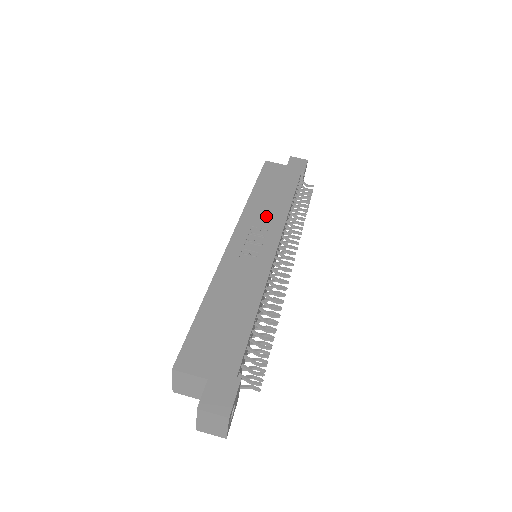
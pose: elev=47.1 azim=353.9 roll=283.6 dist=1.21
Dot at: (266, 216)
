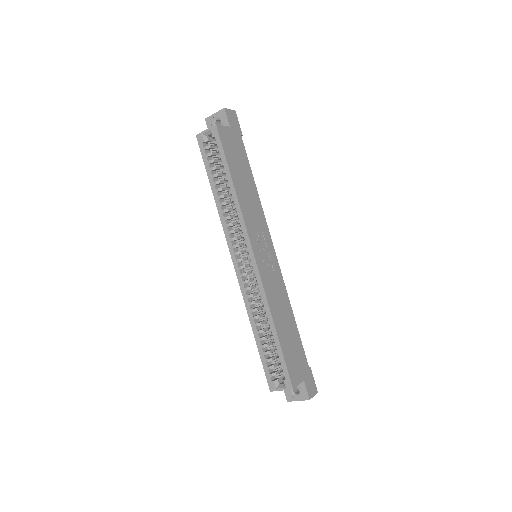
Dot at: (255, 215)
